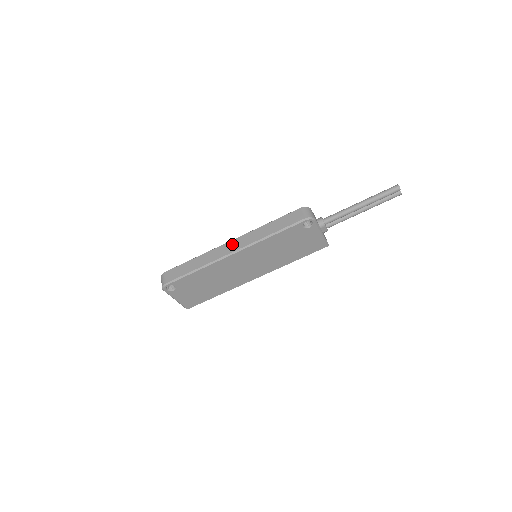
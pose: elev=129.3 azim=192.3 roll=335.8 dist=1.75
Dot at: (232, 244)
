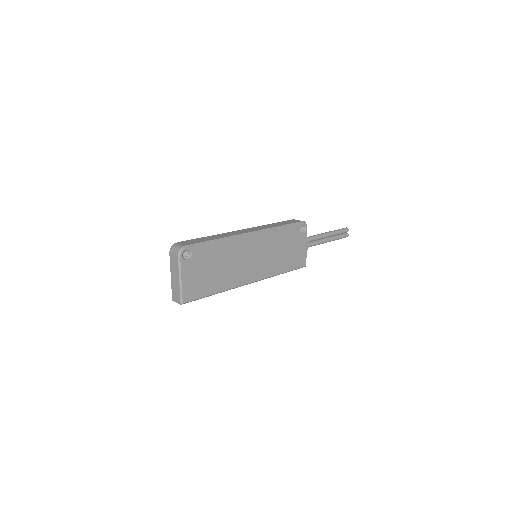
Dot at: (245, 230)
